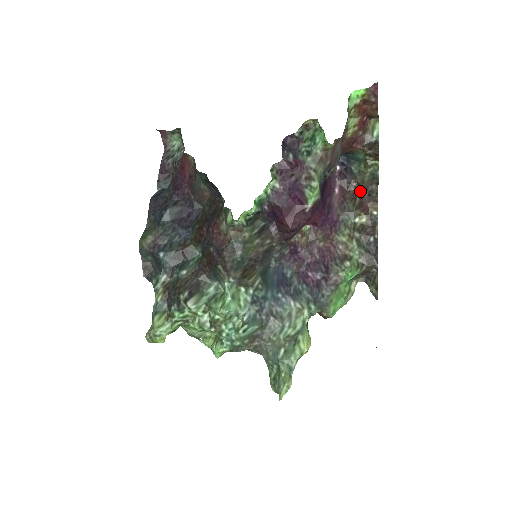
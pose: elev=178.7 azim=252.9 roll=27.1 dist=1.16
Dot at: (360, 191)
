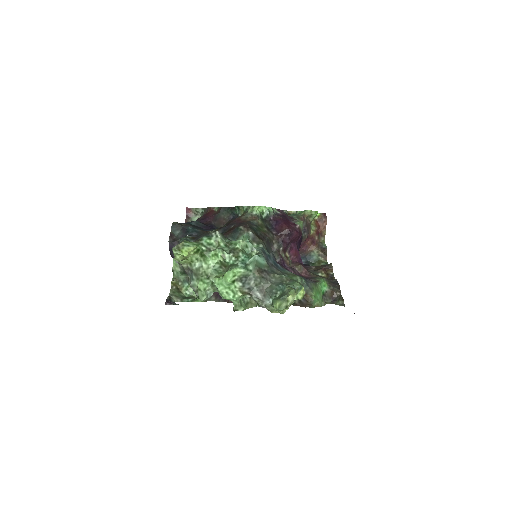
Dot at: (318, 268)
